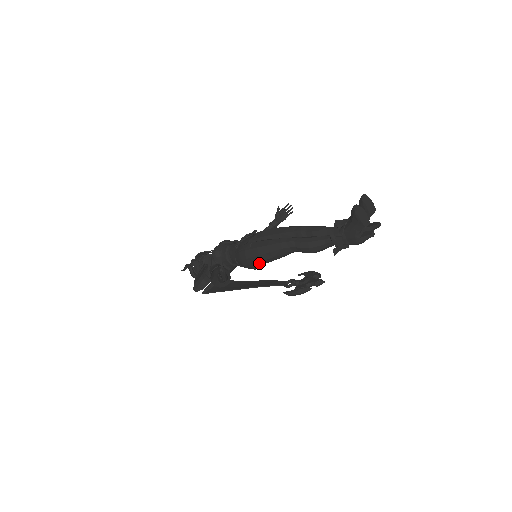
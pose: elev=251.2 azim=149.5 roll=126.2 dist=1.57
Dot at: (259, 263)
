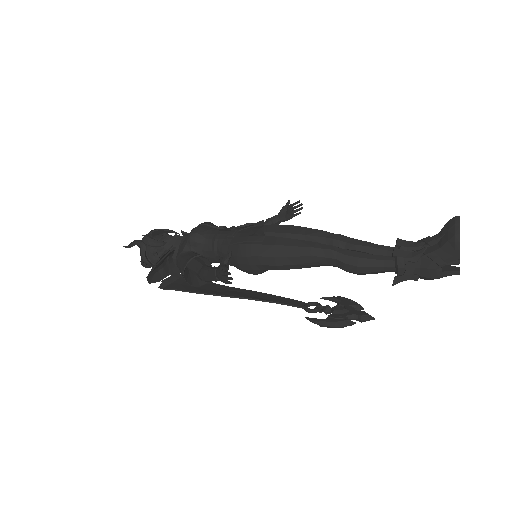
Dot at: (267, 267)
